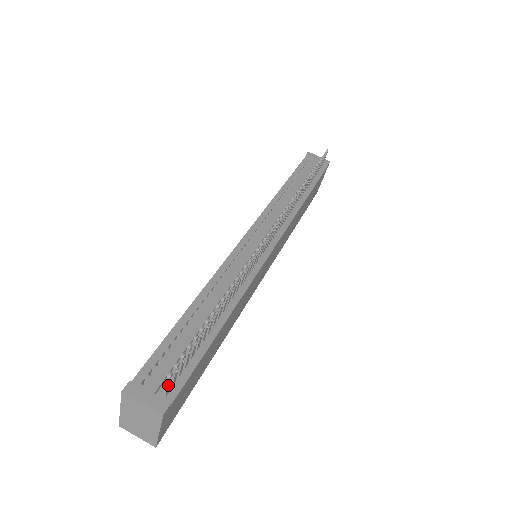
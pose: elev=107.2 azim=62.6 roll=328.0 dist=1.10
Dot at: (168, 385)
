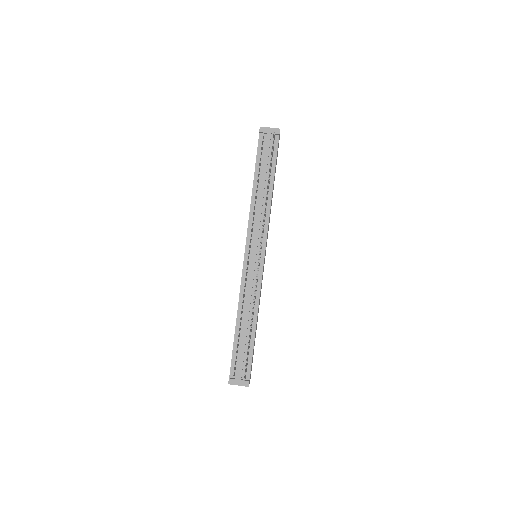
Dot at: occluded
